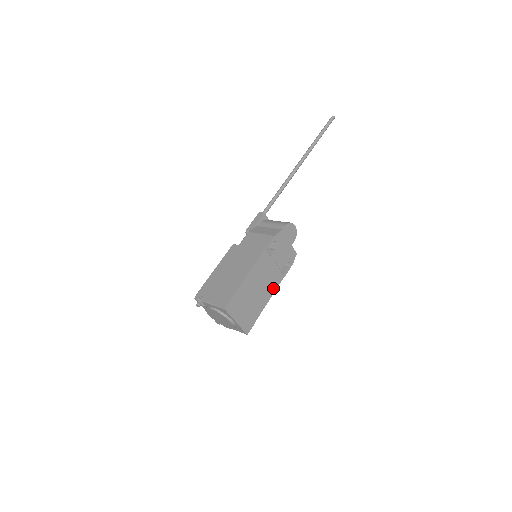
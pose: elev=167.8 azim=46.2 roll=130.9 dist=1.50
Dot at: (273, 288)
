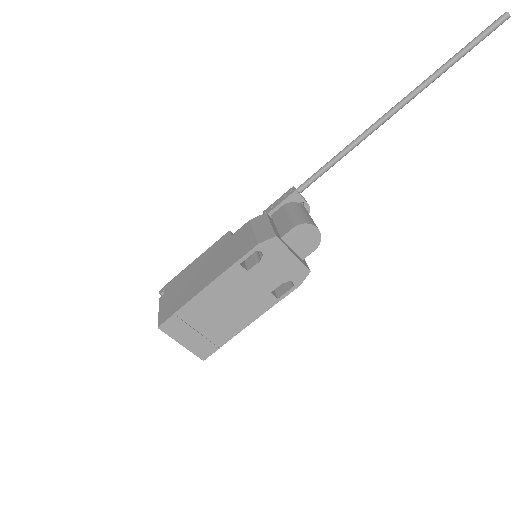
Dot at: (256, 312)
